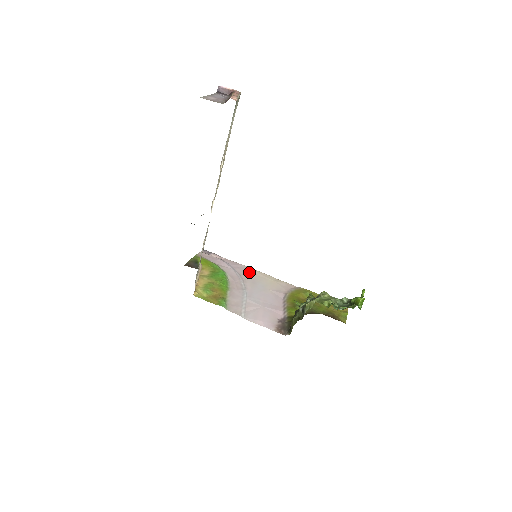
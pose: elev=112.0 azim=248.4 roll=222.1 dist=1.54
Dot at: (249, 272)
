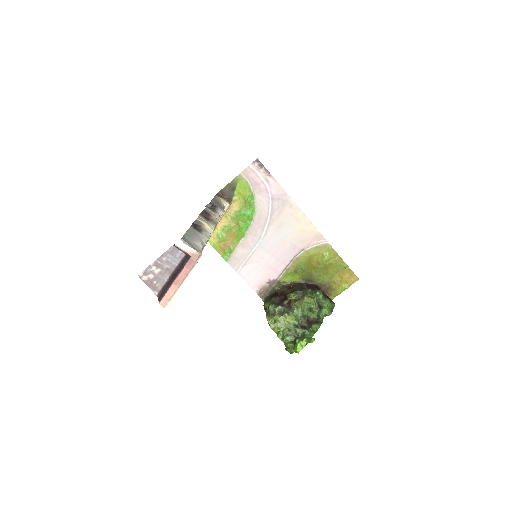
Dot at: (286, 209)
